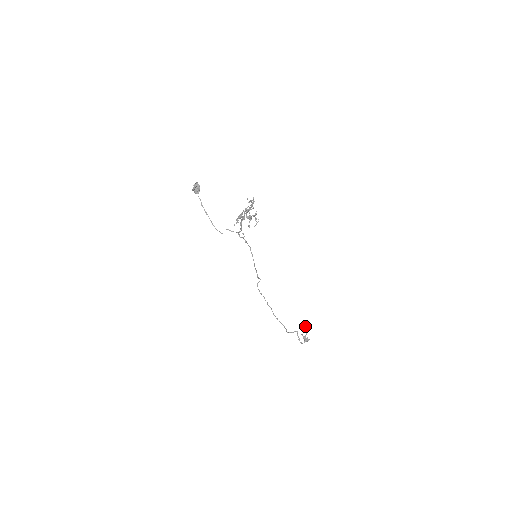
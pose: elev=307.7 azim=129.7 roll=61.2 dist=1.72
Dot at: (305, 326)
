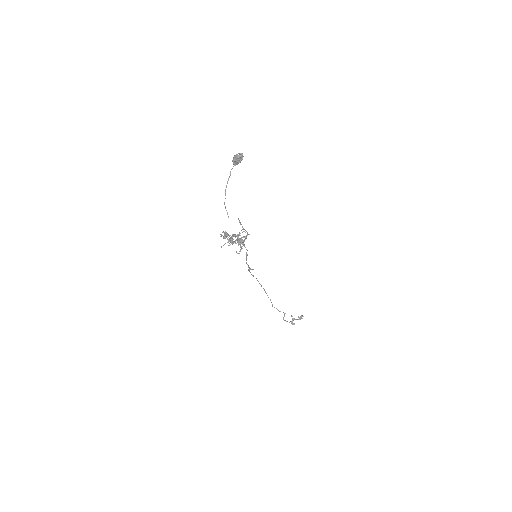
Dot at: (302, 315)
